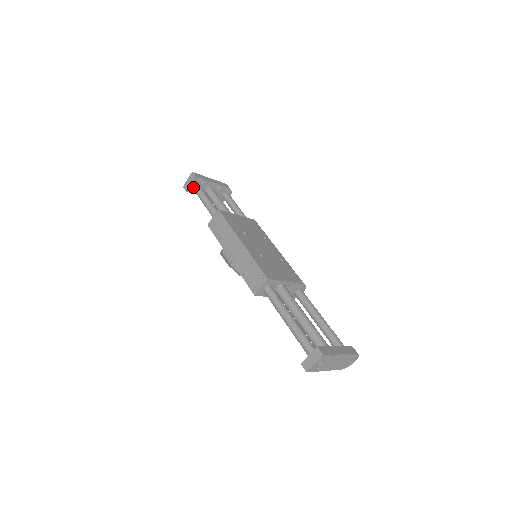
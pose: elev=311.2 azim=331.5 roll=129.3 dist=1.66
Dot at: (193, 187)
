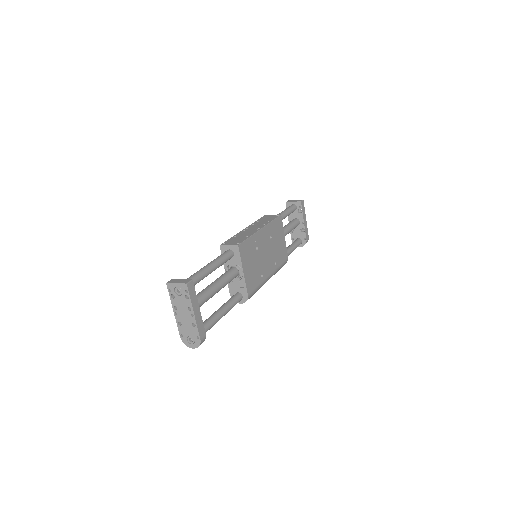
Dot at: (292, 205)
